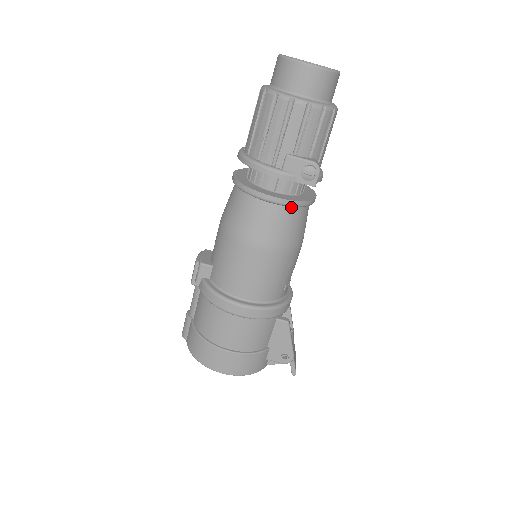
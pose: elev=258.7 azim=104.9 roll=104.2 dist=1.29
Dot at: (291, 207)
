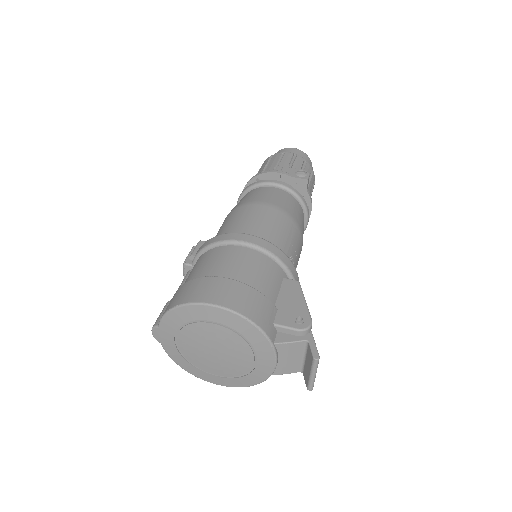
Dot at: (289, 194)
